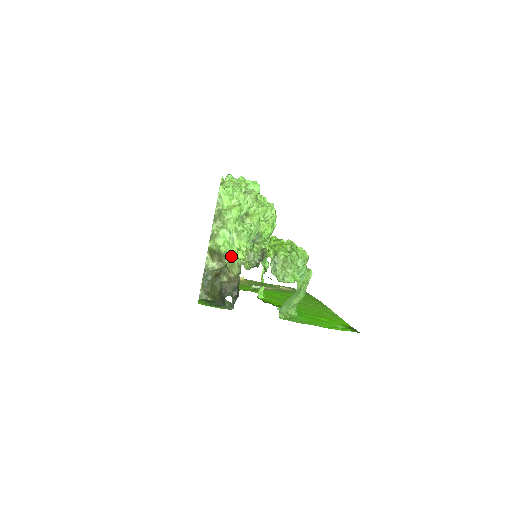
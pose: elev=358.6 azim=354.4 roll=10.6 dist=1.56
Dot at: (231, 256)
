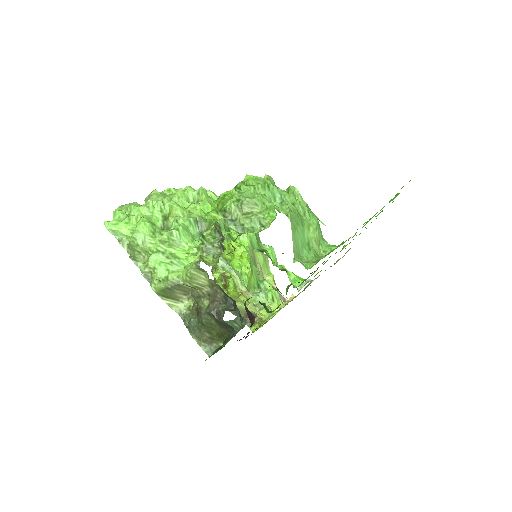
Dot at: (181, 271)
